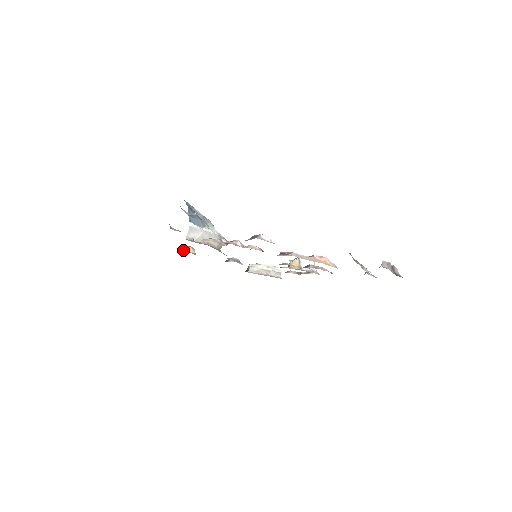
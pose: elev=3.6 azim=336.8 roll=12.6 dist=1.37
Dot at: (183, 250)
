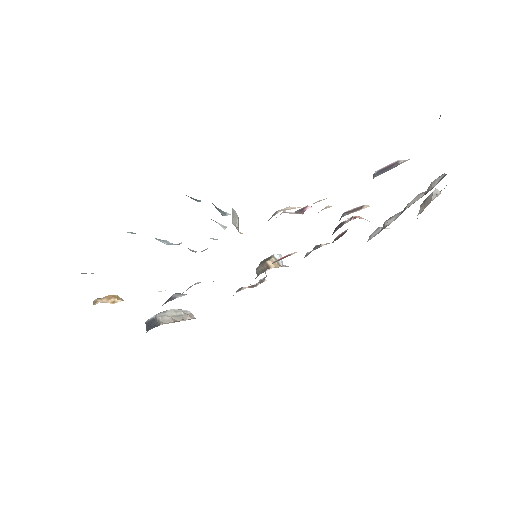
Dot at: (108, 302)
